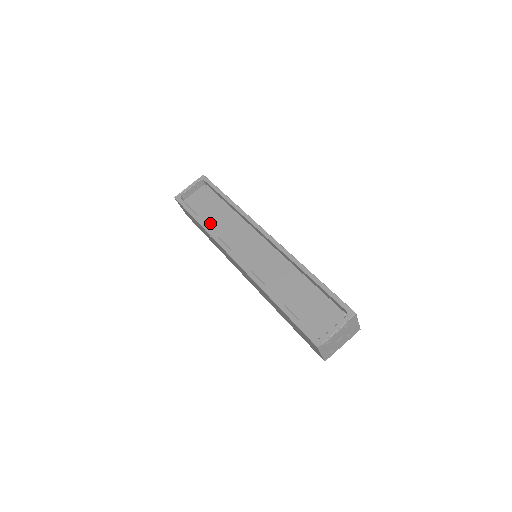
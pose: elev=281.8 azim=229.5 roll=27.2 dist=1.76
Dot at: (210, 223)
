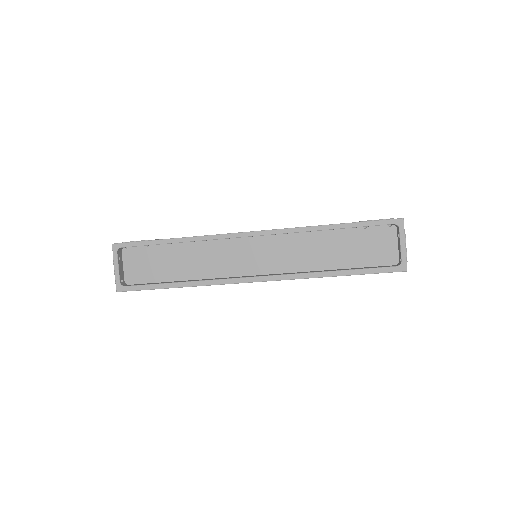
Dot at: (182, 275)
